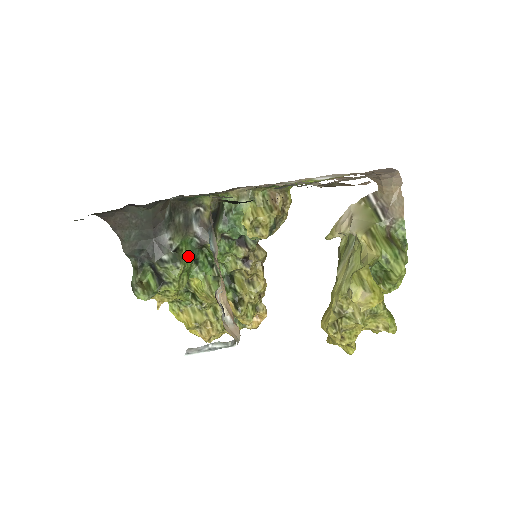
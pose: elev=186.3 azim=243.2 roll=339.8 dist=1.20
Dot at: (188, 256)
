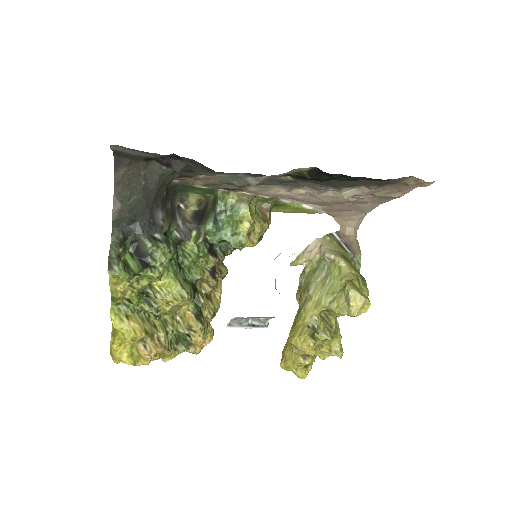
Dot at: occluded
